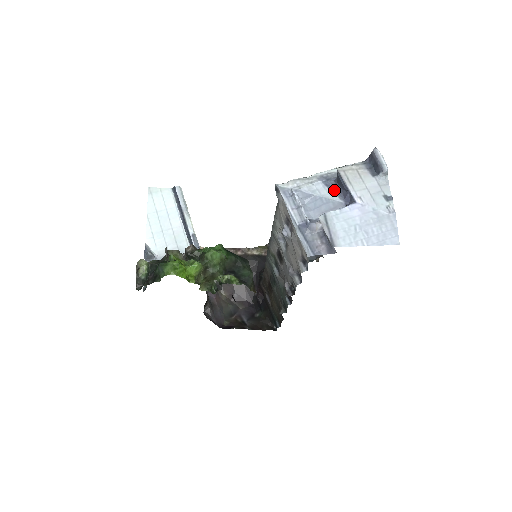
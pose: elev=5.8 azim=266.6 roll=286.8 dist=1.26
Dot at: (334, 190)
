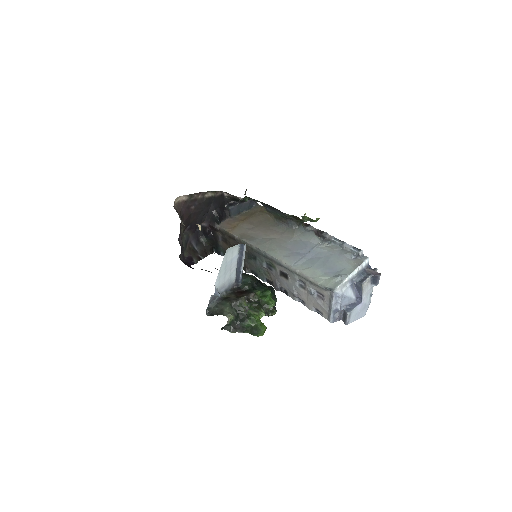
Dot at: (354, 290)
